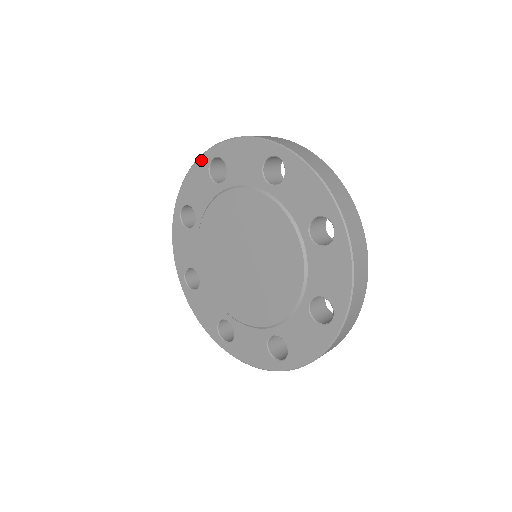
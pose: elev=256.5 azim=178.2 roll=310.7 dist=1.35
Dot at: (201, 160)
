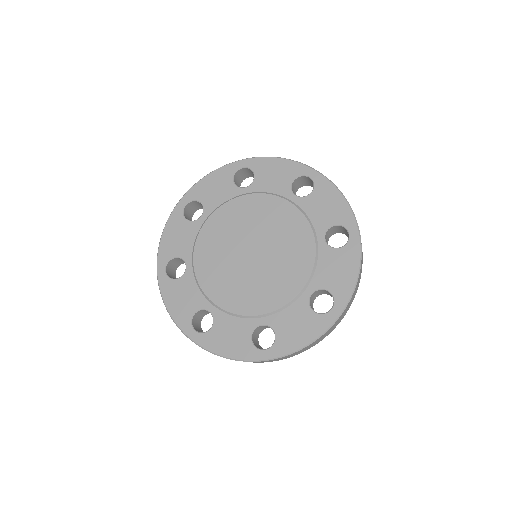
Dot at: (300, 166)
